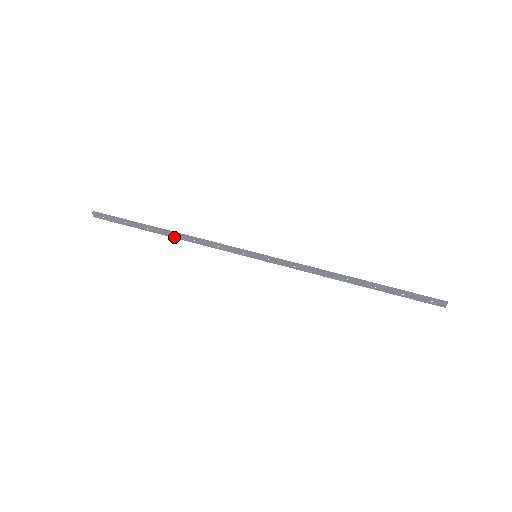
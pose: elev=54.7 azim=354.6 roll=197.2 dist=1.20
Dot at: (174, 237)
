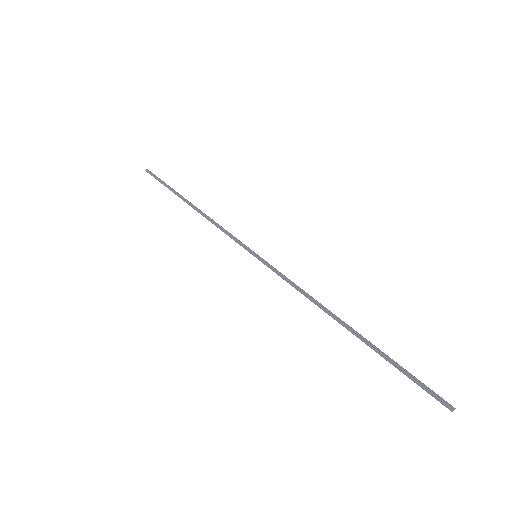
Dot at: (197, 211)
